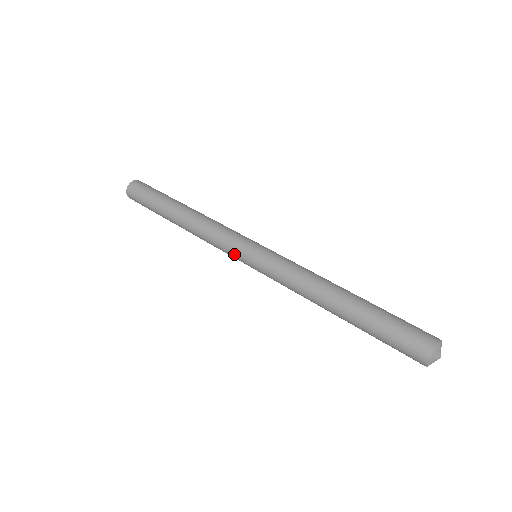
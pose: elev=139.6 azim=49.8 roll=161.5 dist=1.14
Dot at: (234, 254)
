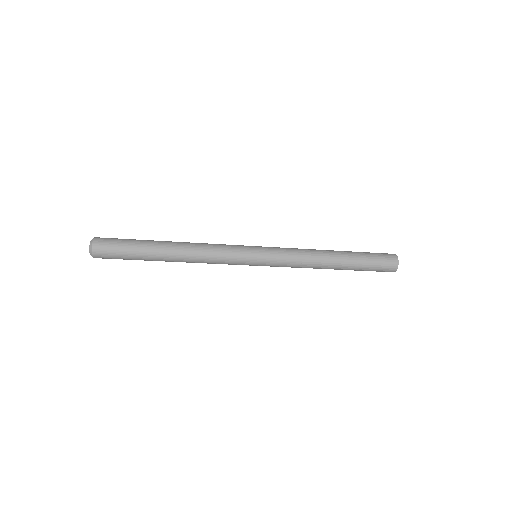
Dot at: (242, 262)
